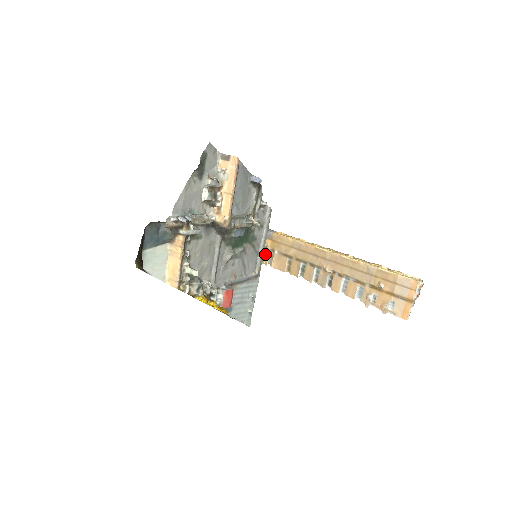
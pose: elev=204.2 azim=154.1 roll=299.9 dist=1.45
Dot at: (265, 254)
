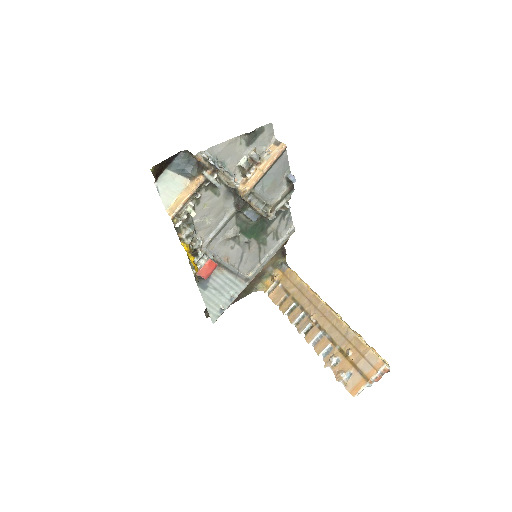
Dot at: (270, 283)
